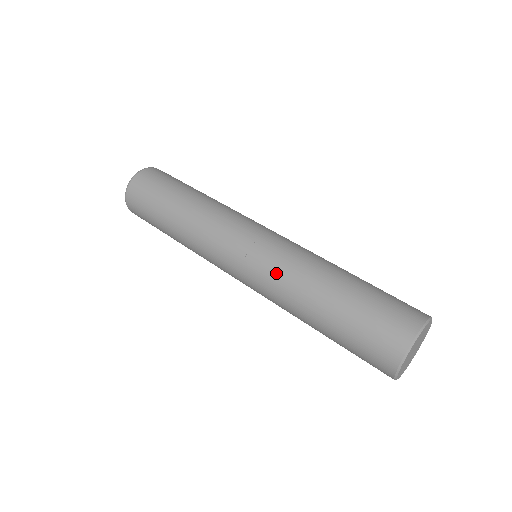
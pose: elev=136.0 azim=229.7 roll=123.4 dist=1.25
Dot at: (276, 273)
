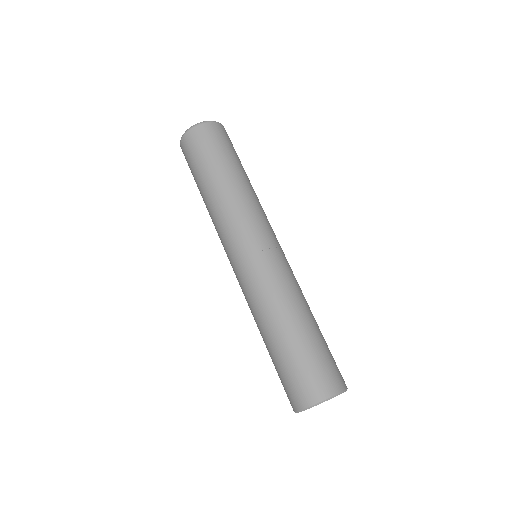
Dot at: occluded
